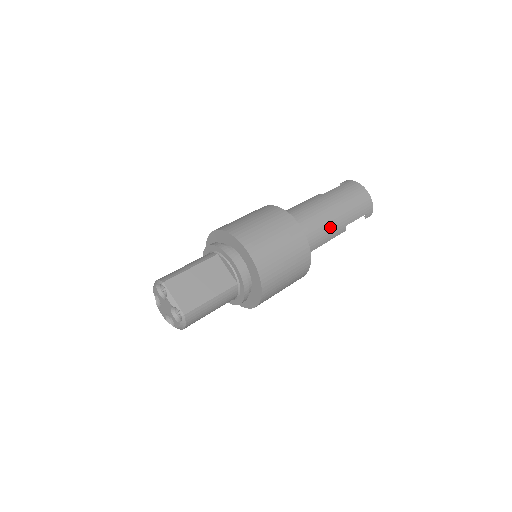
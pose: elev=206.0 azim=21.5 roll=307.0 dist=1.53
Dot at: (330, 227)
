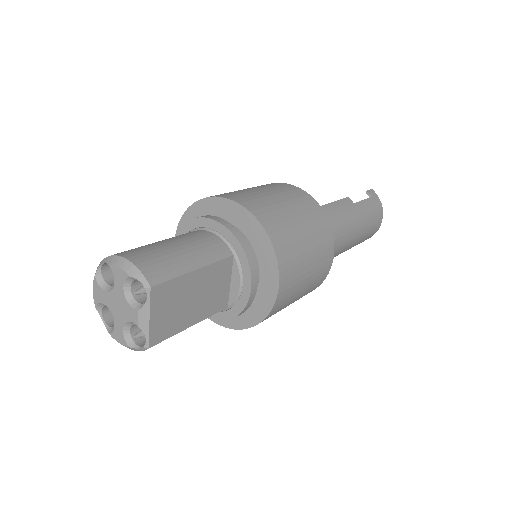
Dot at: (337, 254)
